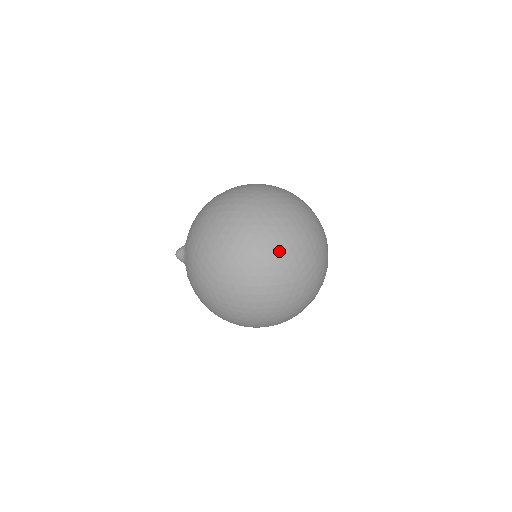
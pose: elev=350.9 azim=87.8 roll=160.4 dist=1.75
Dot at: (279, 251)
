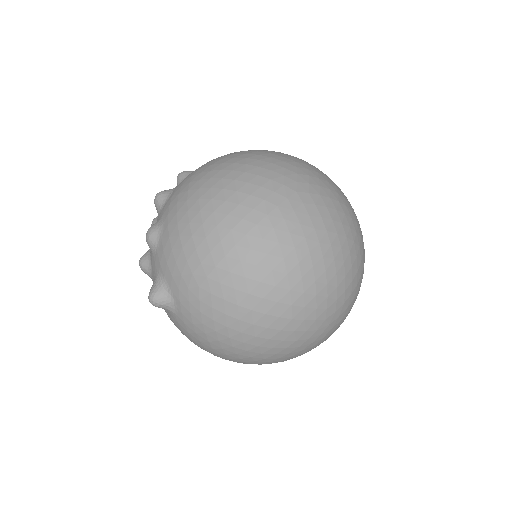
Dot at: occluded
